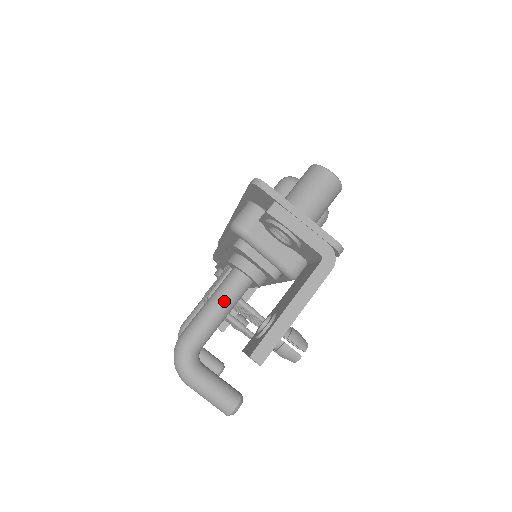
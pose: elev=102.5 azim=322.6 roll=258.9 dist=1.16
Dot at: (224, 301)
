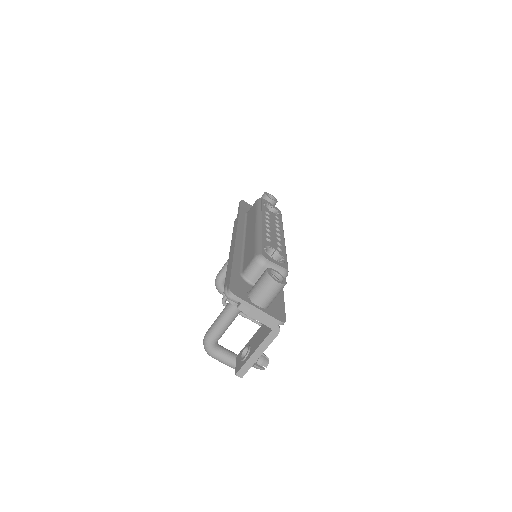
Dot at: (227, 320)
